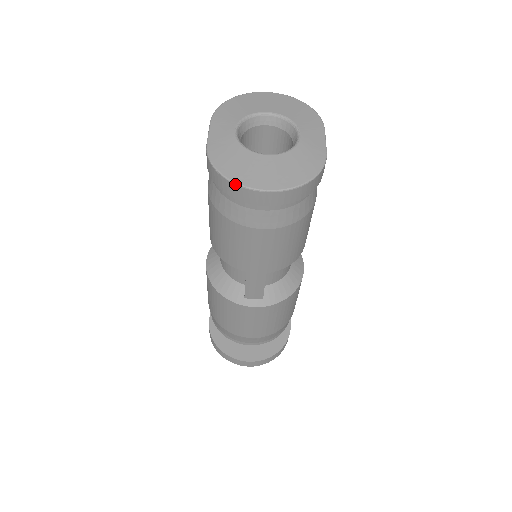
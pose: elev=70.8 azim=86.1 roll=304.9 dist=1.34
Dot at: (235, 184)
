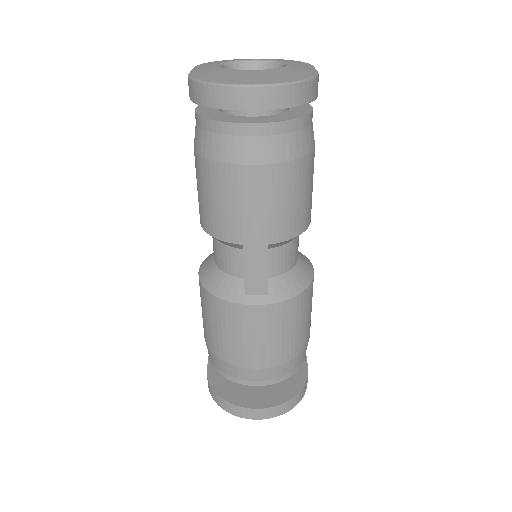
Dot at: (218, 85)
